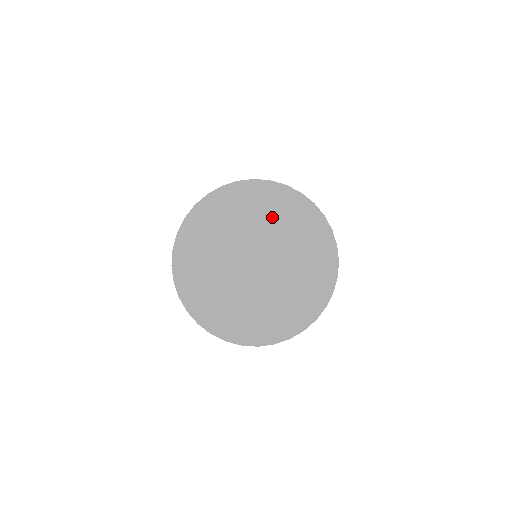
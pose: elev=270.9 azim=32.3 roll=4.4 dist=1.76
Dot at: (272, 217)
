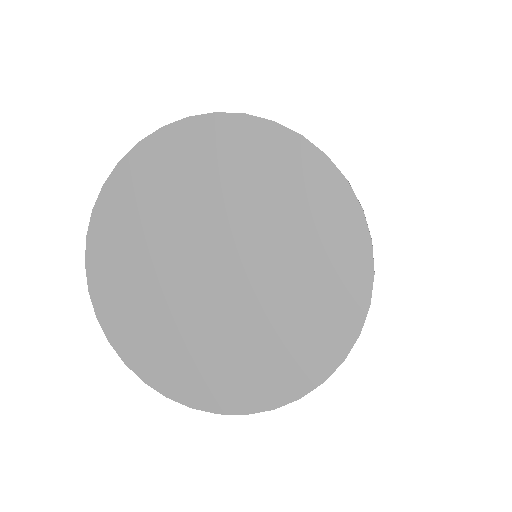
Dot at: (297, 232)
